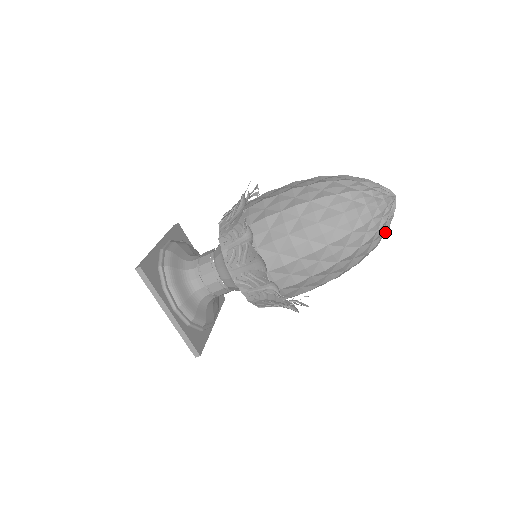
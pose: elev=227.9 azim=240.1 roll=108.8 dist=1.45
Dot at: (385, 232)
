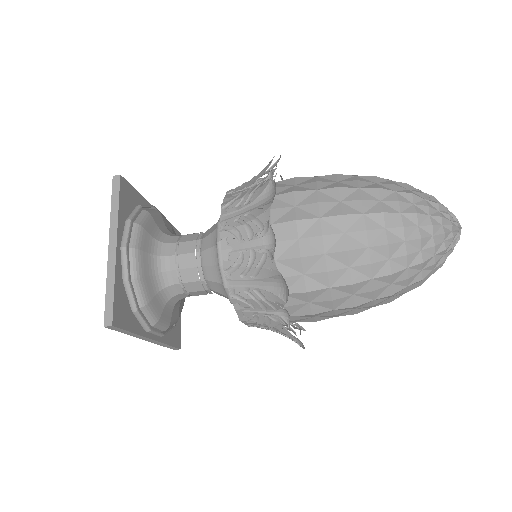
Dot at: (439, 258)
